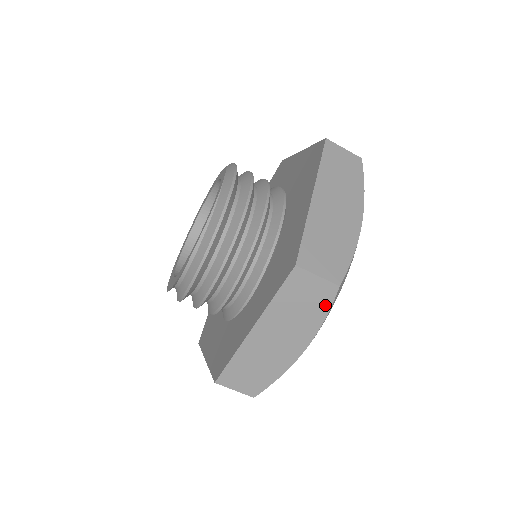
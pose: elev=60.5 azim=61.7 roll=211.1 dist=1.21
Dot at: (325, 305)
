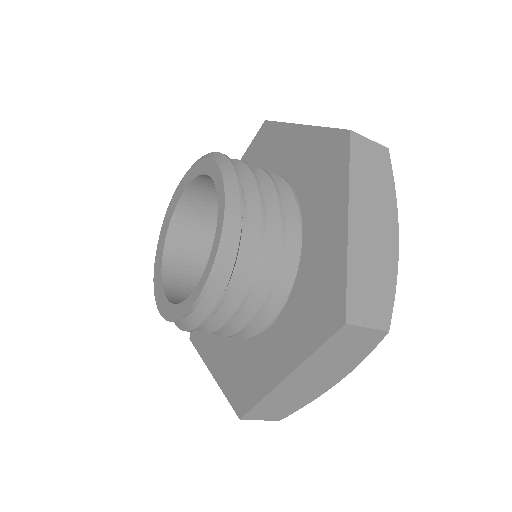
Dot at: (369, 348)
